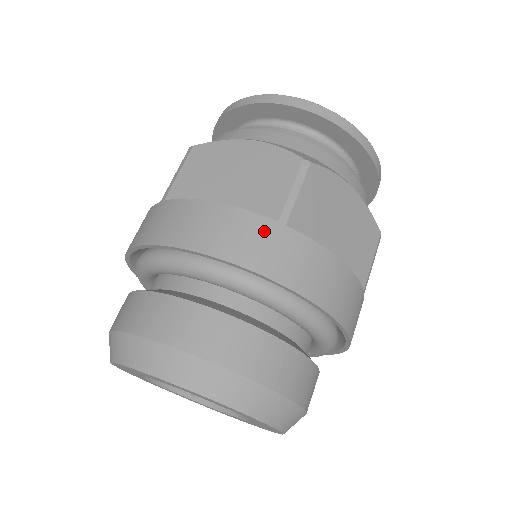
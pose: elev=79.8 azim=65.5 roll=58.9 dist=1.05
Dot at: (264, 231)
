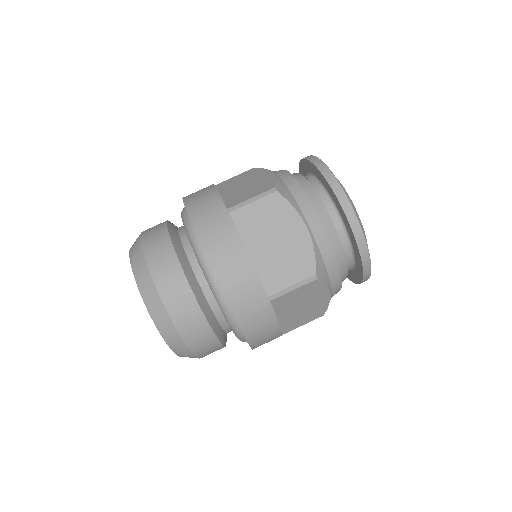
Dot at: (256, 296)
